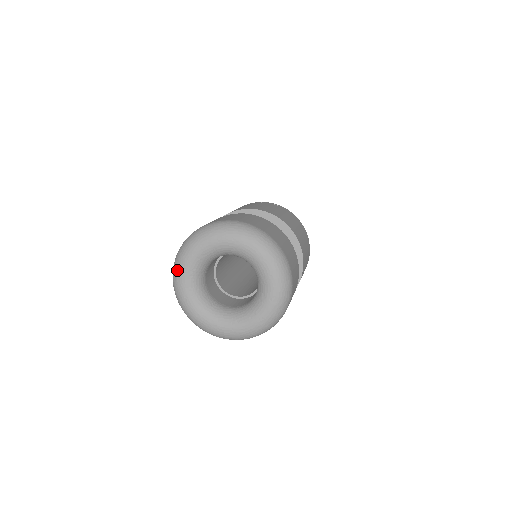
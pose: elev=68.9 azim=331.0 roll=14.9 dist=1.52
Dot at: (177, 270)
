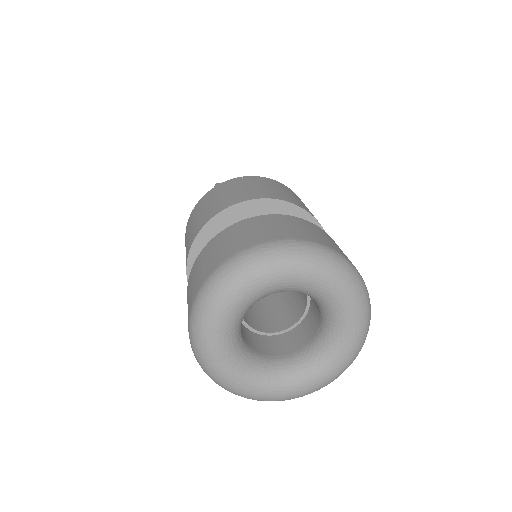
Dot at: (224, 292)
